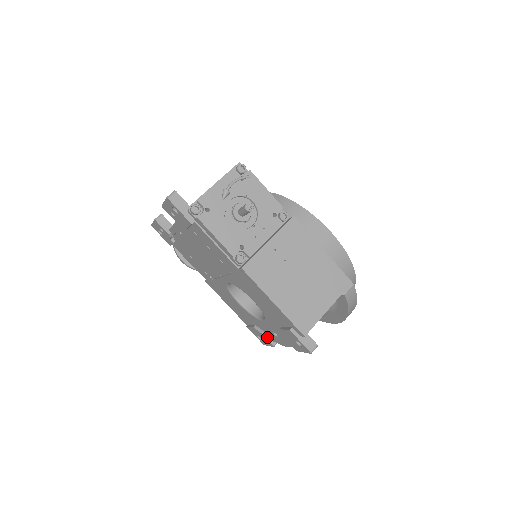
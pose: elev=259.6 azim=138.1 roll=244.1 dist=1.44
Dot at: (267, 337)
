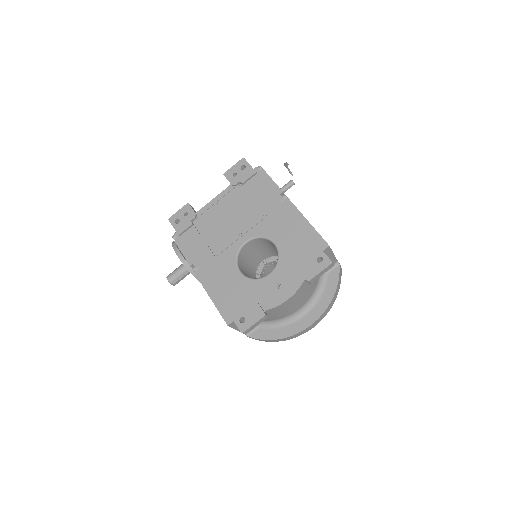
Dot at: (260, 305)
